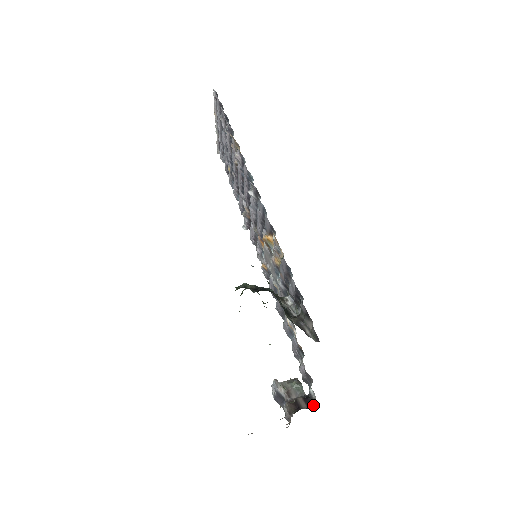
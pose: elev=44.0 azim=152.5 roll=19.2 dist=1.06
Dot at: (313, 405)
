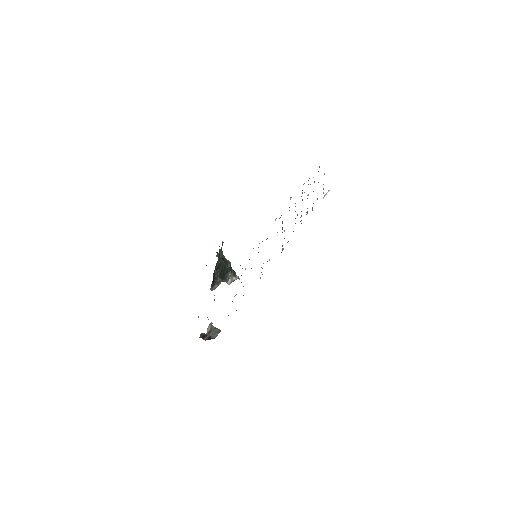
Dot at: occluded
